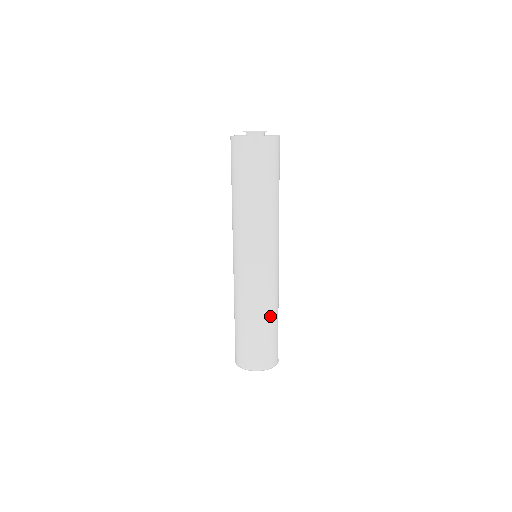
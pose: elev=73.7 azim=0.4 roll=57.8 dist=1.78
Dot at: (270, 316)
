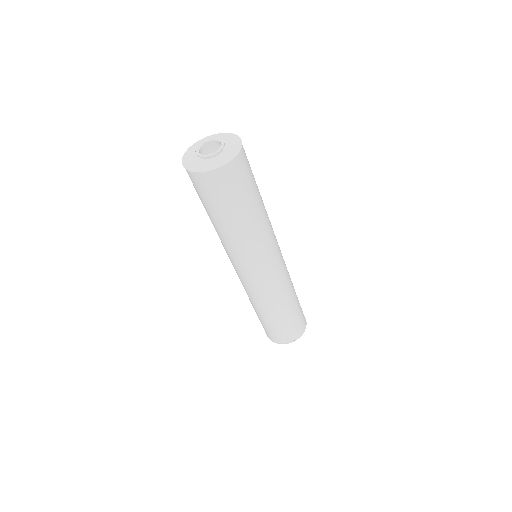
Dot at: (268, 312)
